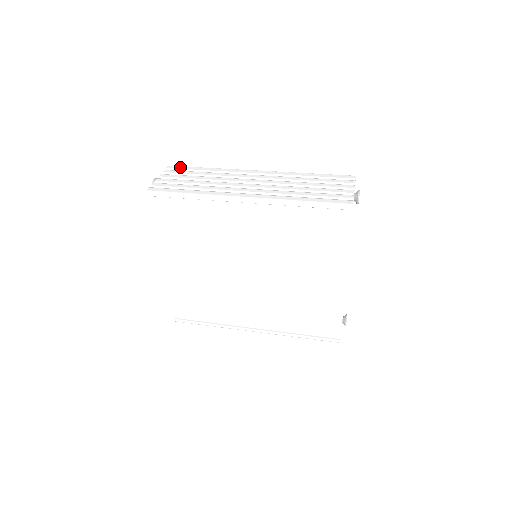
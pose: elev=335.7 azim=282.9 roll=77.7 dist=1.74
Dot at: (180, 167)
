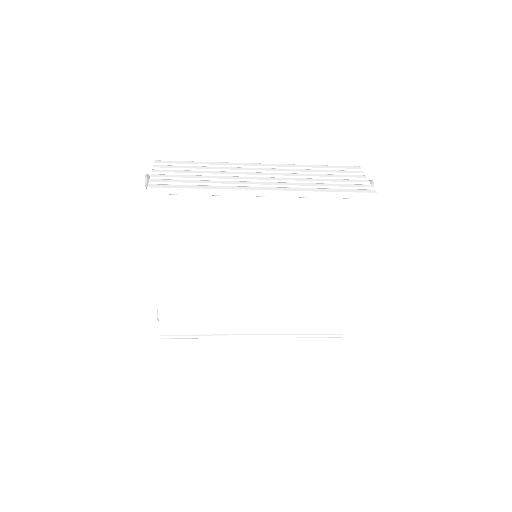
Dot at: (170, 161)
